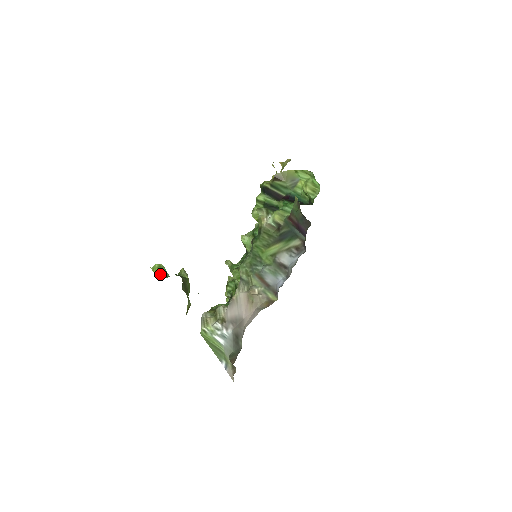
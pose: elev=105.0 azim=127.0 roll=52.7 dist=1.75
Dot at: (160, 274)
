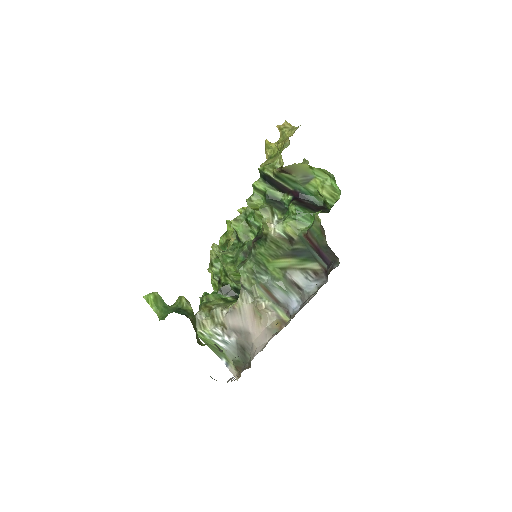
Dot at: (158, 308)
